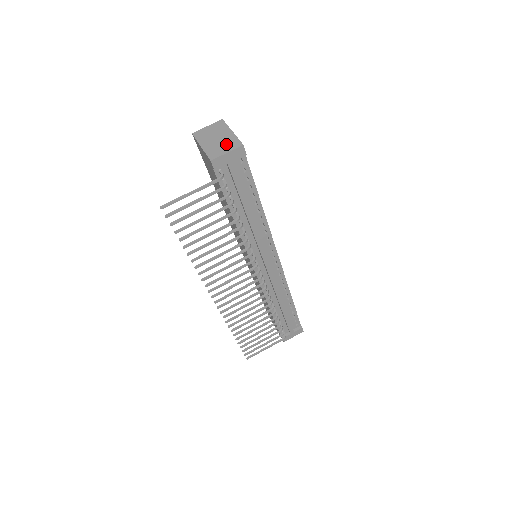
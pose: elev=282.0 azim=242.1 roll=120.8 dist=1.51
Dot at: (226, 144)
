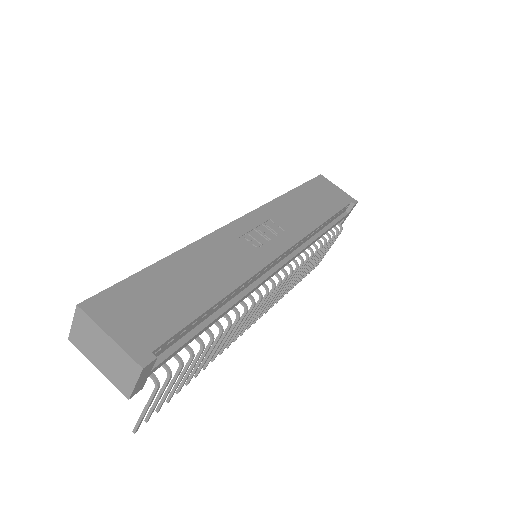
Dot at: (122, 367)
